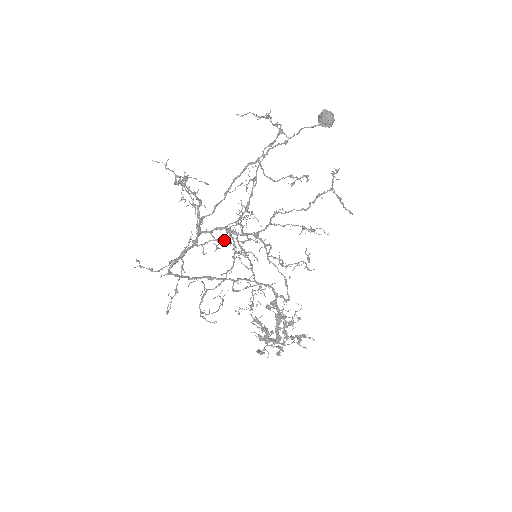
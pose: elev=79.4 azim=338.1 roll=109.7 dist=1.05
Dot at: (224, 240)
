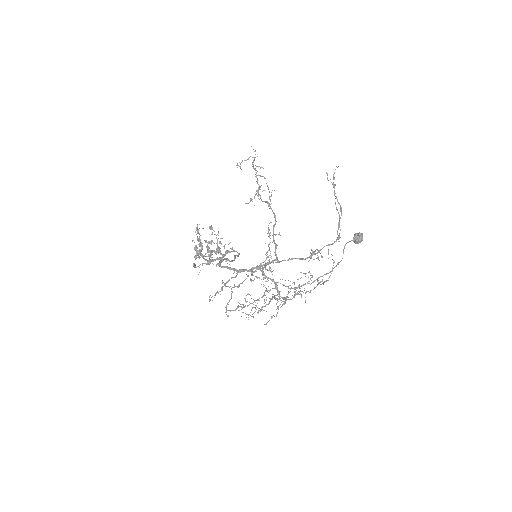
Dot at: (262, 269)
